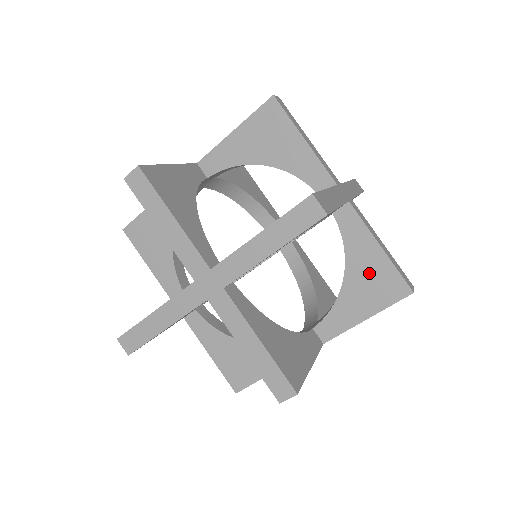
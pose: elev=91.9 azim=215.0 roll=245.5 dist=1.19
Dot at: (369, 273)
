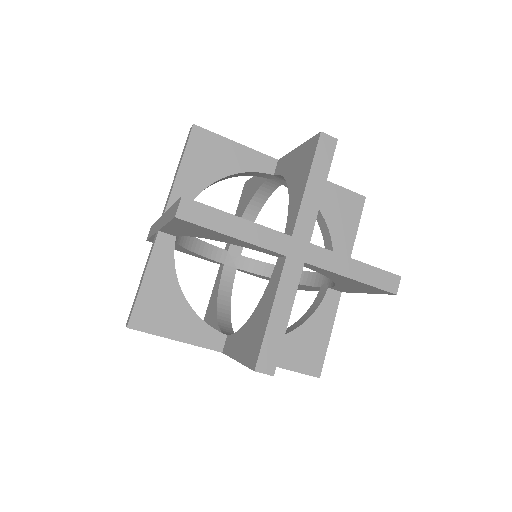
Dot at: (352, 284)
